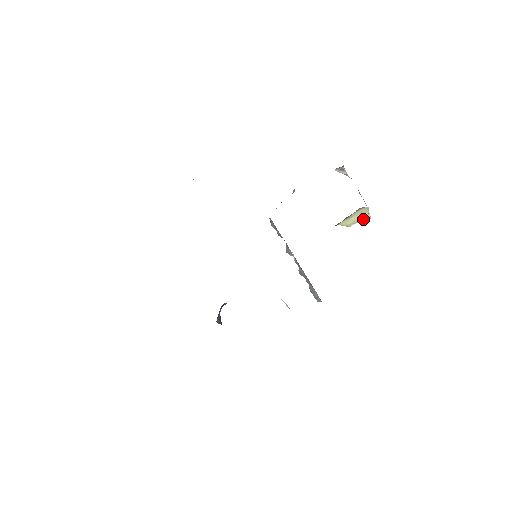
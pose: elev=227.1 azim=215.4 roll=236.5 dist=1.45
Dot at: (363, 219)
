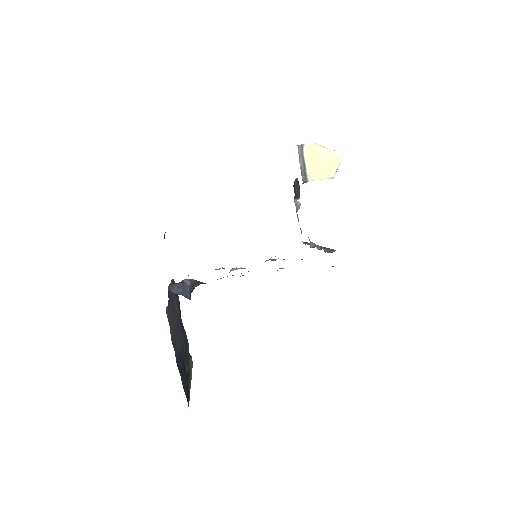
Dot at: (335, 160)
